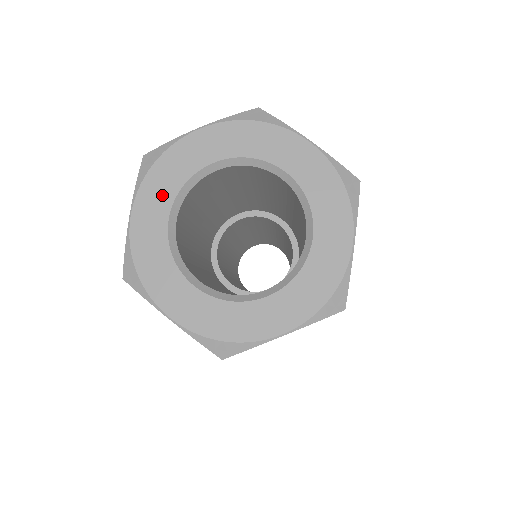
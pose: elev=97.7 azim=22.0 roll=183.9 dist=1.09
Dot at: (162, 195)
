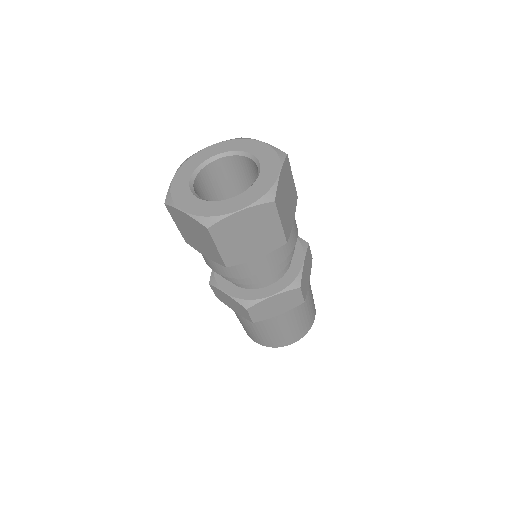
Dot at: (190, 169)
